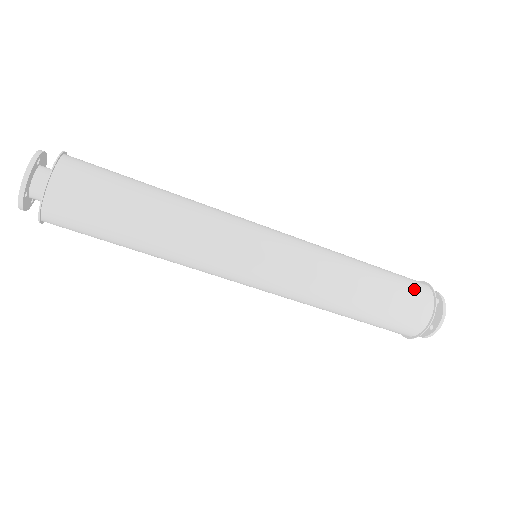
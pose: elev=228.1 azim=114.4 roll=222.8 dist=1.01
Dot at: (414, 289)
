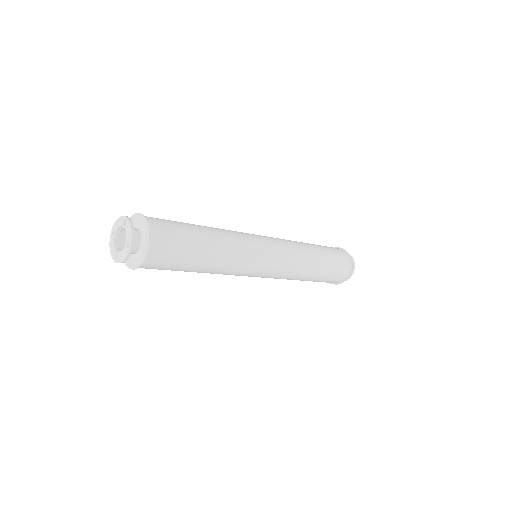
Dot at: (338, 275)
